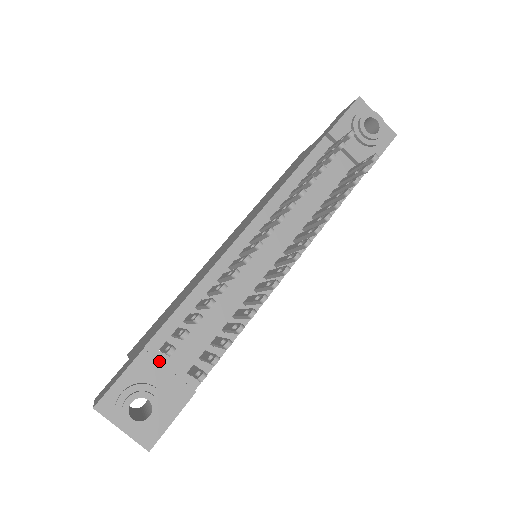
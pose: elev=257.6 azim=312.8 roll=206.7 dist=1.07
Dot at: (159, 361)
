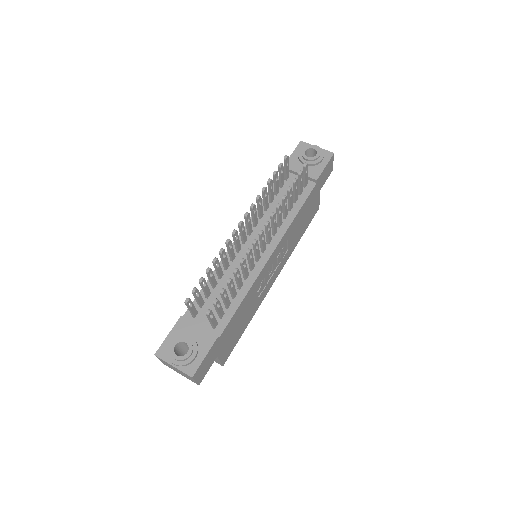
Dot at: (191, 321)
